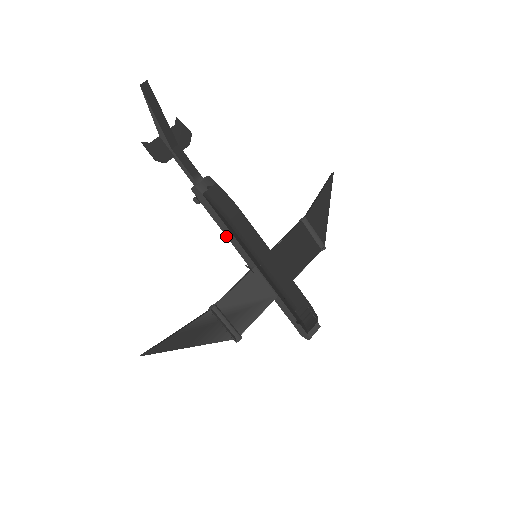
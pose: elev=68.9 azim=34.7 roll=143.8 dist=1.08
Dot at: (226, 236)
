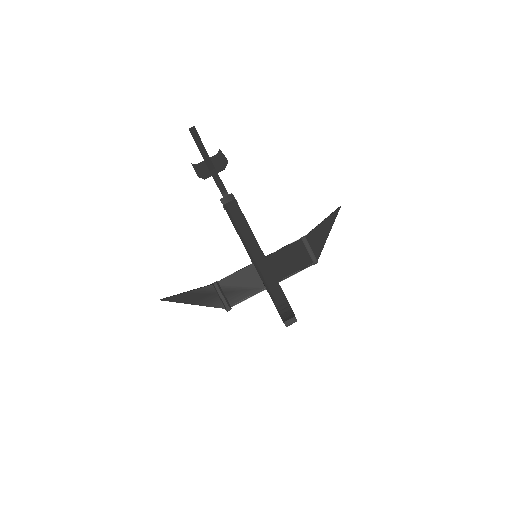
Dot at: occluded
